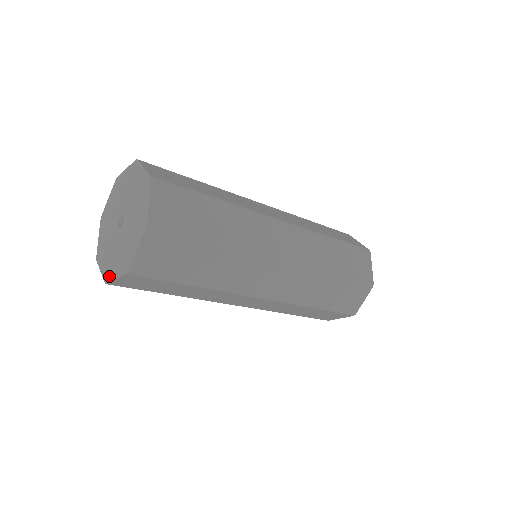
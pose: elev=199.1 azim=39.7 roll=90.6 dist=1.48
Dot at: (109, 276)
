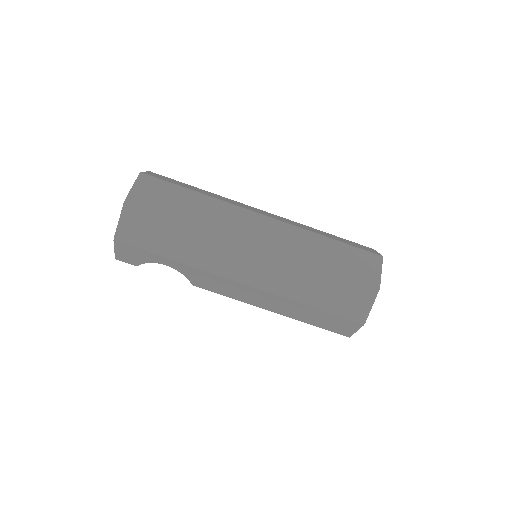
Dot at: (117, 232)
